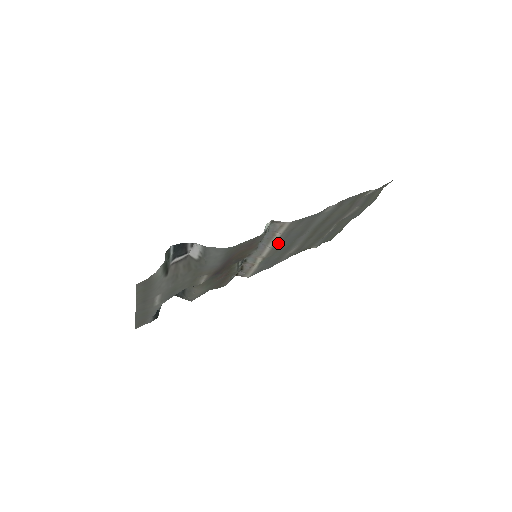
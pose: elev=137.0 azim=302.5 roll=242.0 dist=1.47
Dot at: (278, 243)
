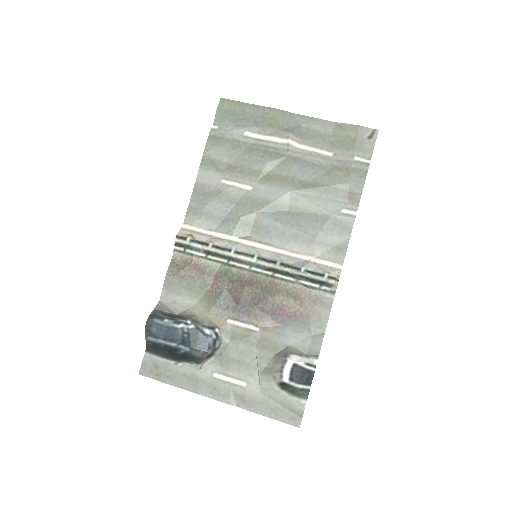
Dot at: (284, 241)
